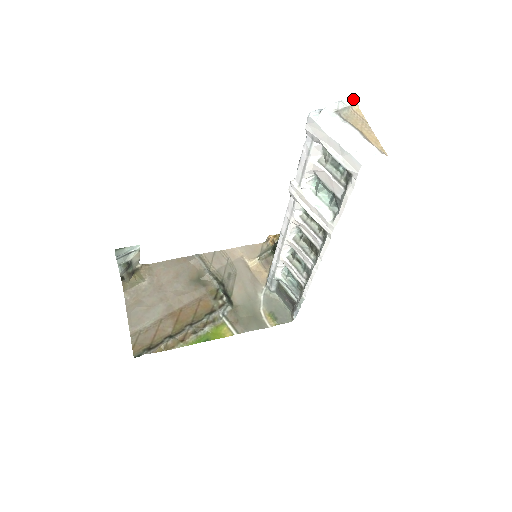
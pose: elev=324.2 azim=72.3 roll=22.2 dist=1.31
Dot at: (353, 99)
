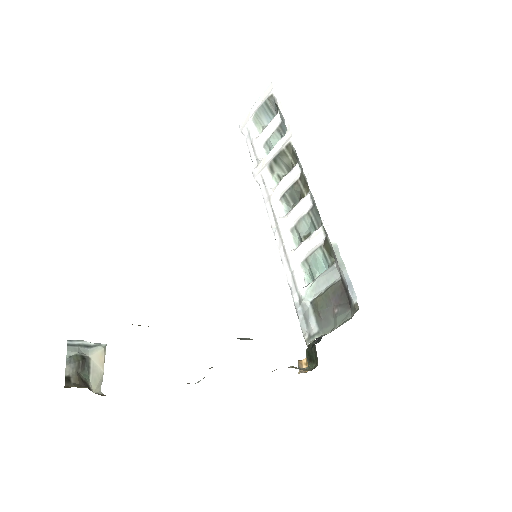
Dot at: occluded
